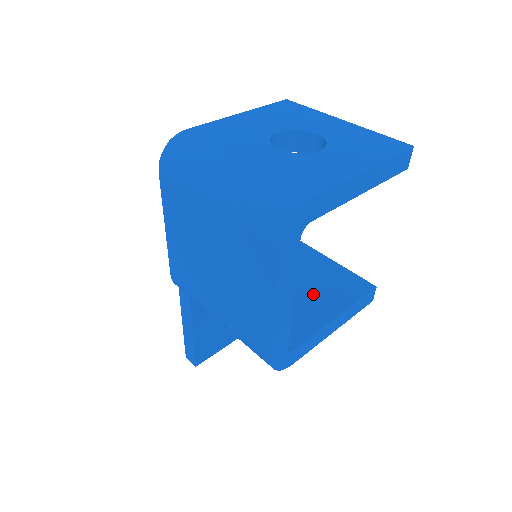
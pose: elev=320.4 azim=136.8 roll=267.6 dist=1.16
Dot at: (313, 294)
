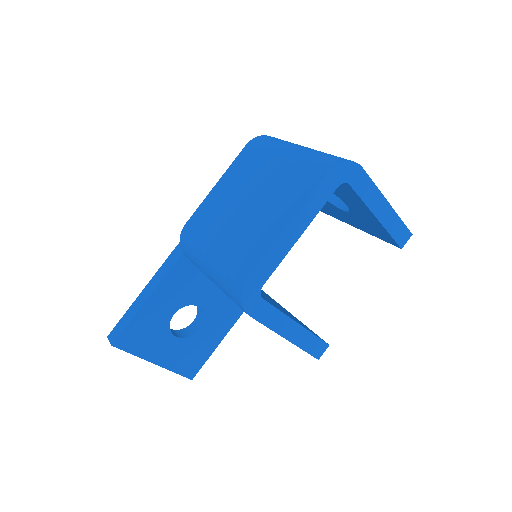
Dot at: occluded
